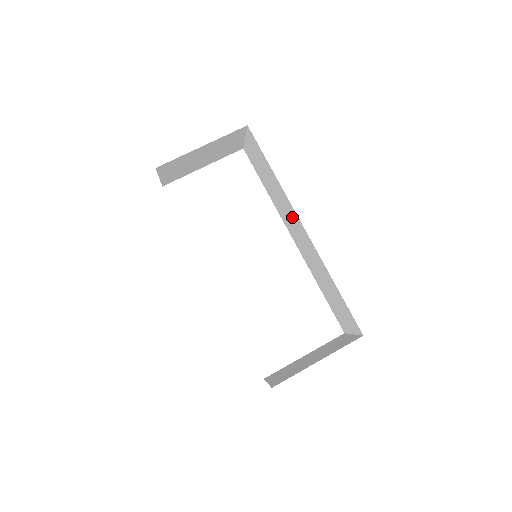
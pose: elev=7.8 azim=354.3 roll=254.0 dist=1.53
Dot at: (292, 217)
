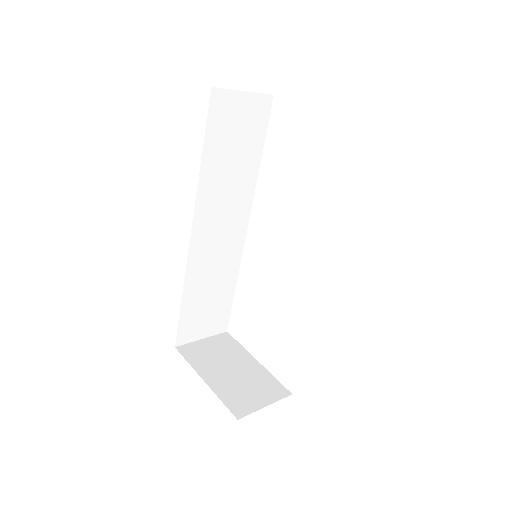
Dot at: occluded
